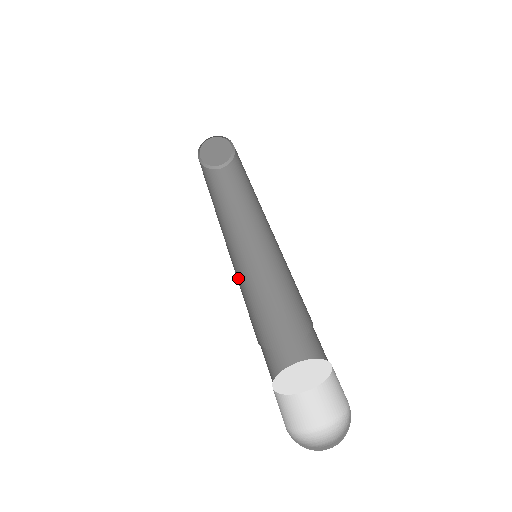
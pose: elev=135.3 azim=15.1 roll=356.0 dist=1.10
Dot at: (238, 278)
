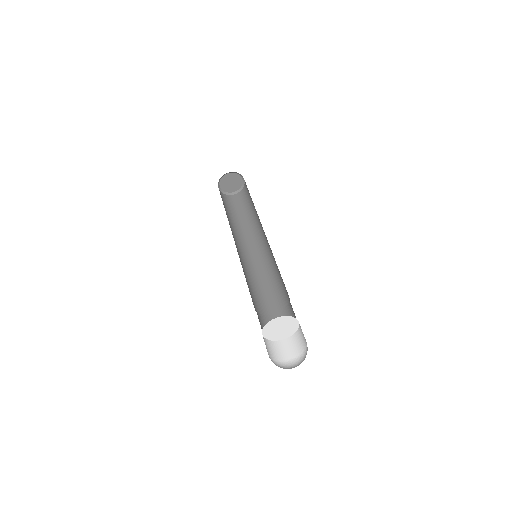
Dot at: occluded
